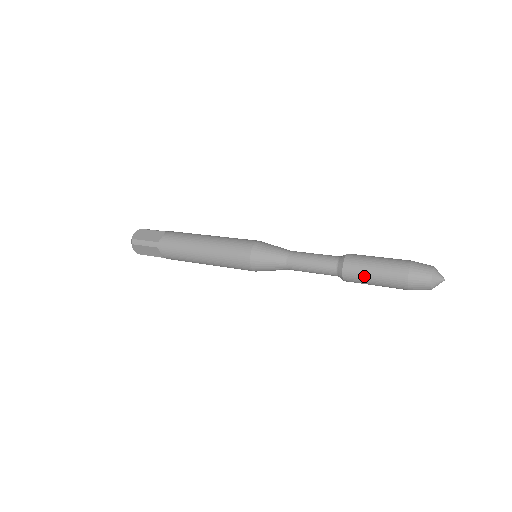
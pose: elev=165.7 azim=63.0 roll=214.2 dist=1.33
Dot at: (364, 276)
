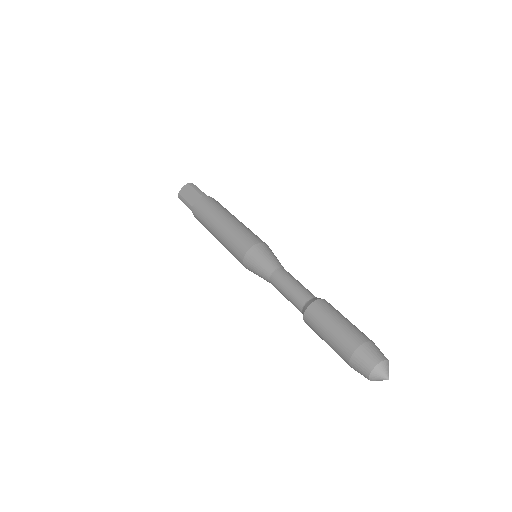
Dot at: (318, 334)
